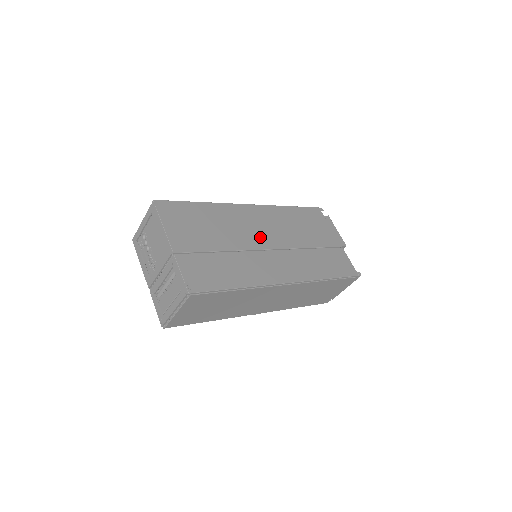
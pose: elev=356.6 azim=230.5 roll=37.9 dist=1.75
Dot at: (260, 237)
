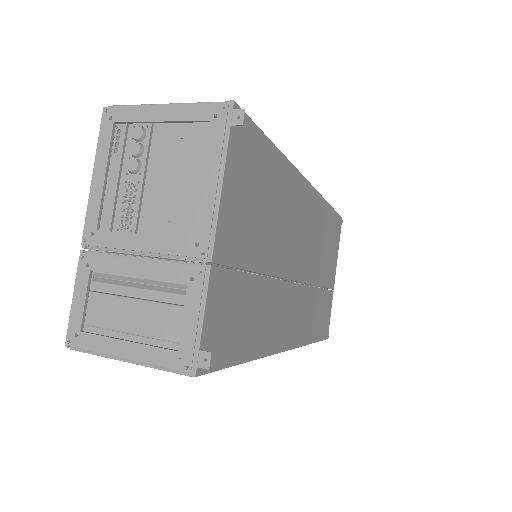
Dot at: (297, 254)
